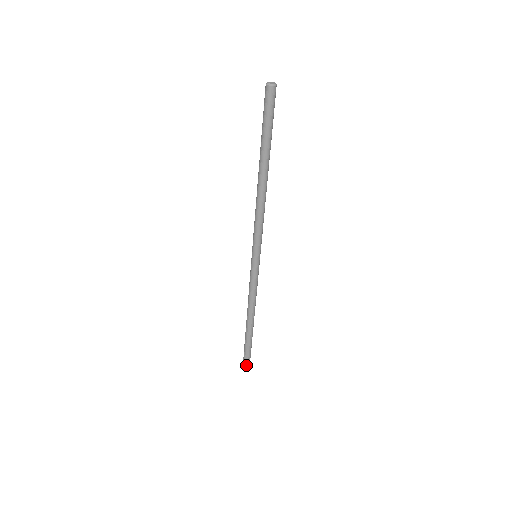
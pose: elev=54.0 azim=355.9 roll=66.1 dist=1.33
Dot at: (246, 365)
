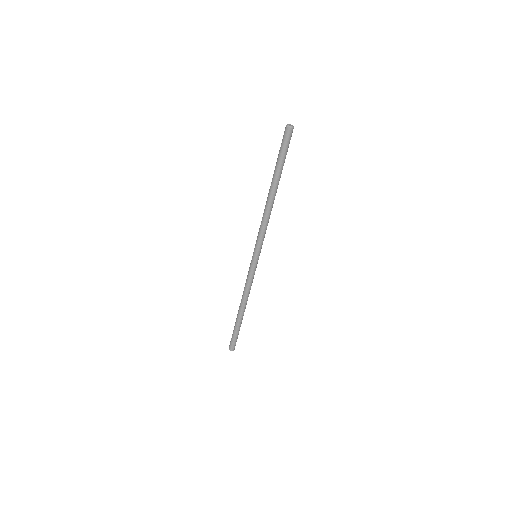
Dot at: (231, 349)
